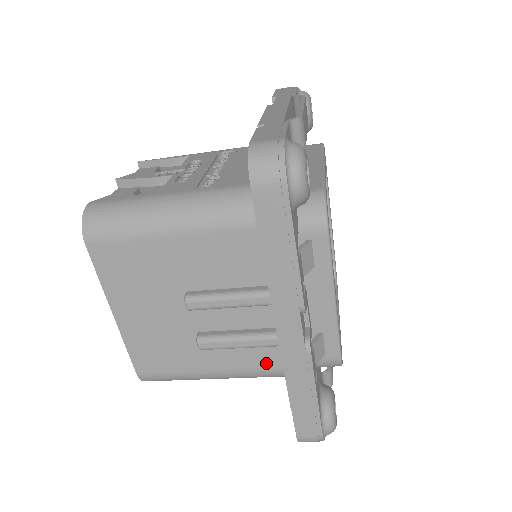
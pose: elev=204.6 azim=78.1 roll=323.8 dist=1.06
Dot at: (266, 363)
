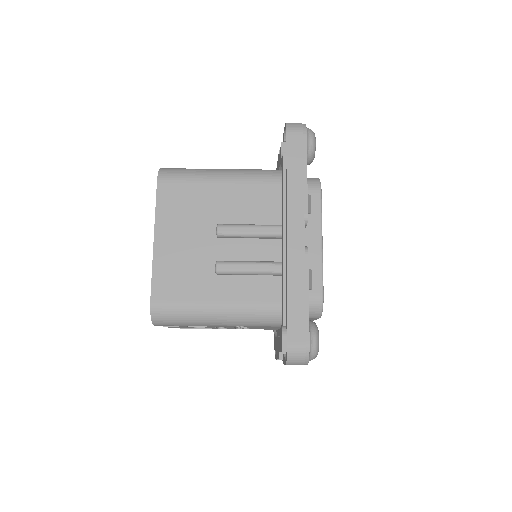
Dot at: (264, 296)
